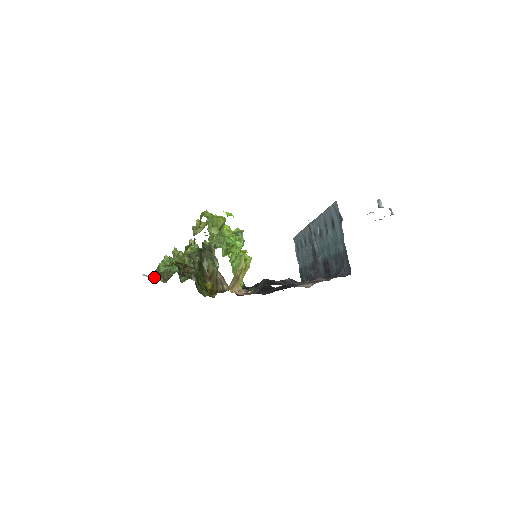
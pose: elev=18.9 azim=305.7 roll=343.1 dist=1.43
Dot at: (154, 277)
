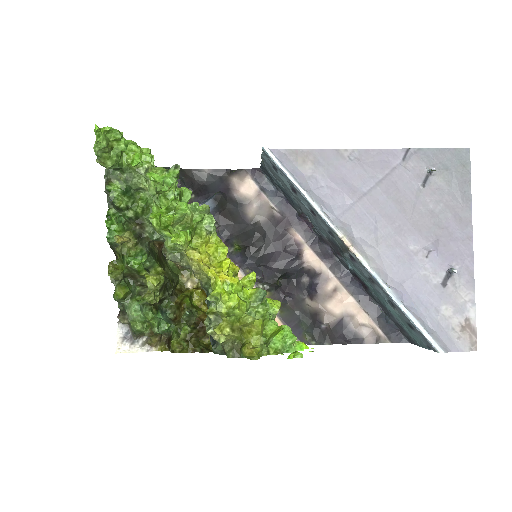
Dot at: (138, 338)
